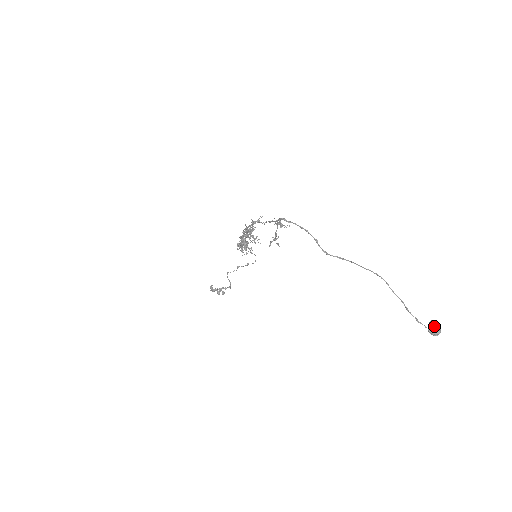
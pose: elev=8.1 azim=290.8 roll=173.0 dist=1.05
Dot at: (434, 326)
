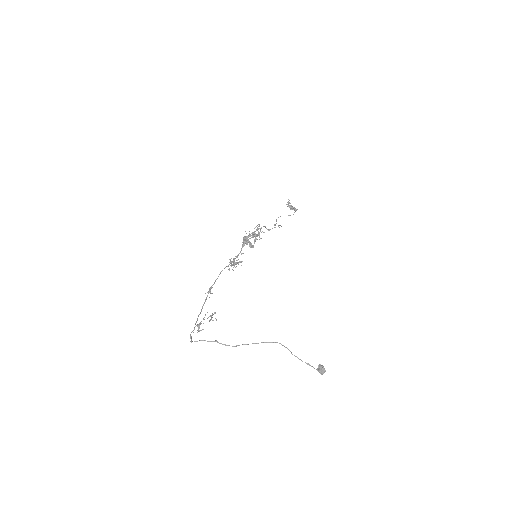
Dot at: (318, 370)
